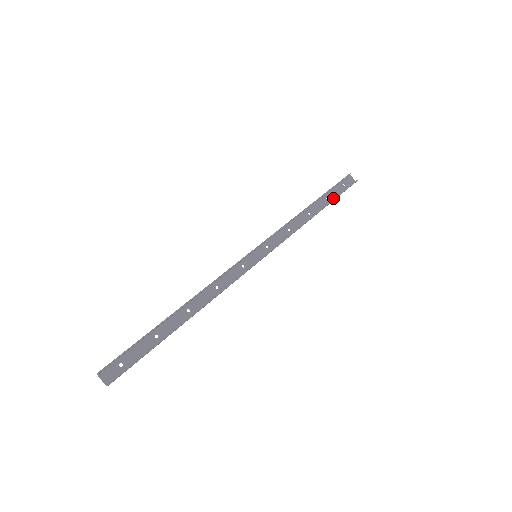
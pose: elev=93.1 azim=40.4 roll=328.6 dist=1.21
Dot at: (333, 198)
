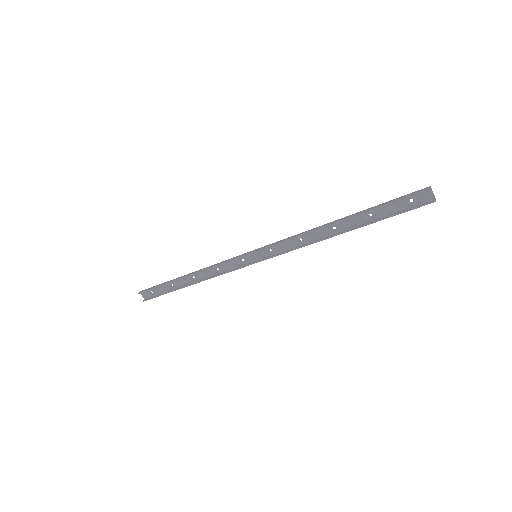
Dot at: (379, 217)
